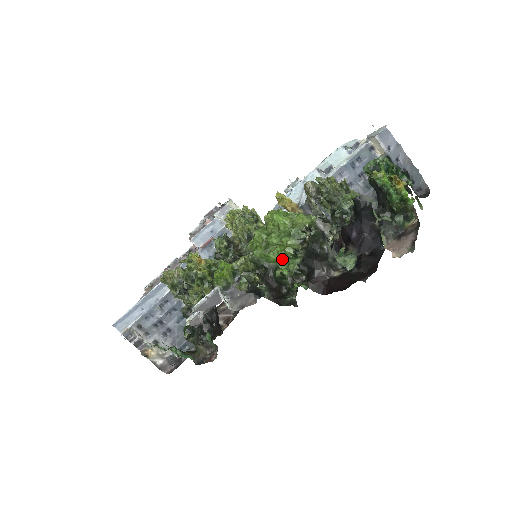
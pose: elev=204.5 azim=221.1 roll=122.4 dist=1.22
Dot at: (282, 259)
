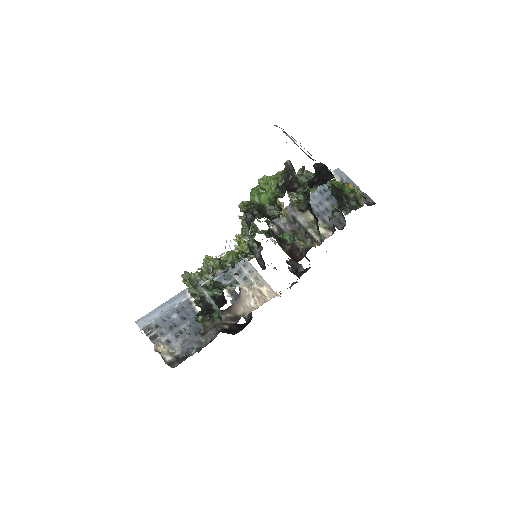
Dot at: (269, 195)
